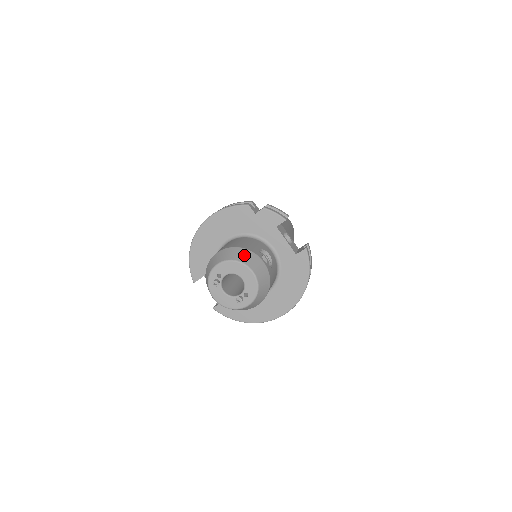
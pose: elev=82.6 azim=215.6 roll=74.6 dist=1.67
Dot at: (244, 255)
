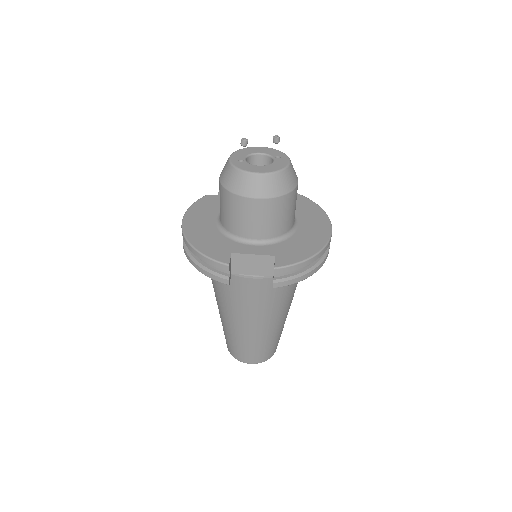
Dot at: occluded
